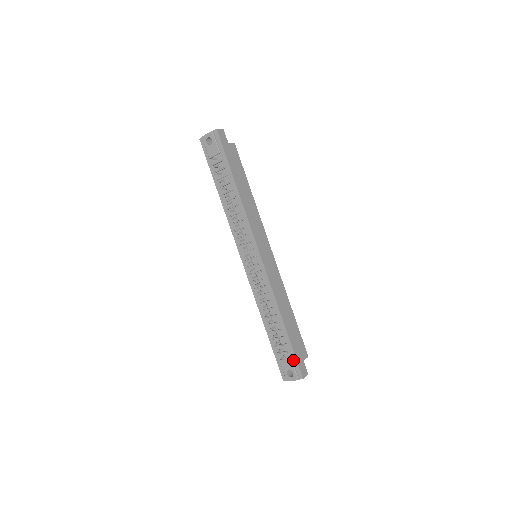
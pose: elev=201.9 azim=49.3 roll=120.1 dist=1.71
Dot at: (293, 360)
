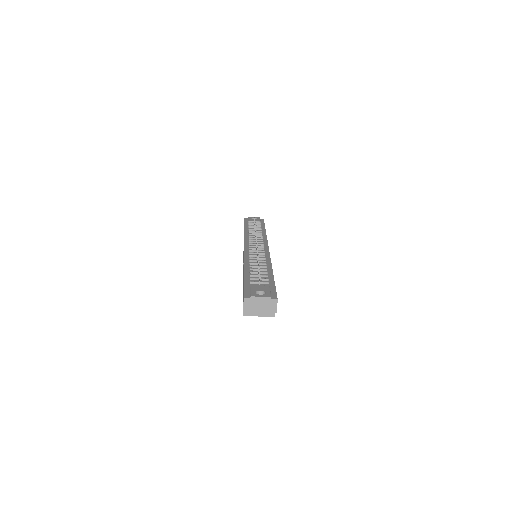
Dot at: (271, 288)
